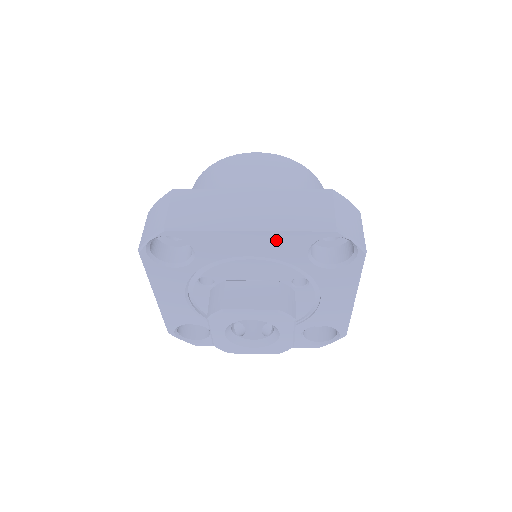
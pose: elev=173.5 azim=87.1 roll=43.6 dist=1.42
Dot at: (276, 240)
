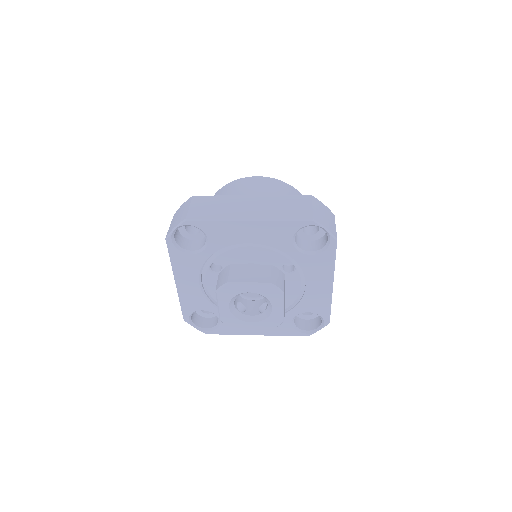
Dot at: (268, 228)
